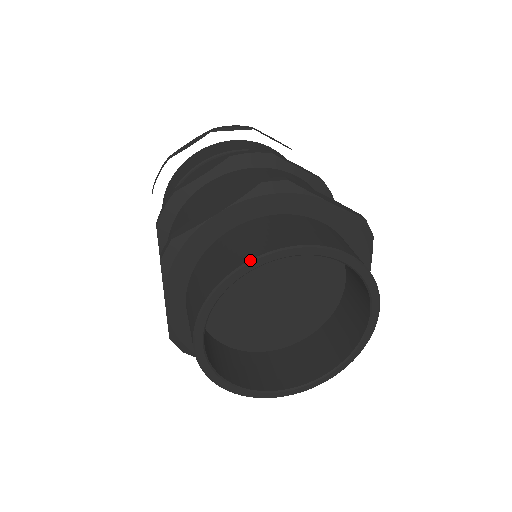
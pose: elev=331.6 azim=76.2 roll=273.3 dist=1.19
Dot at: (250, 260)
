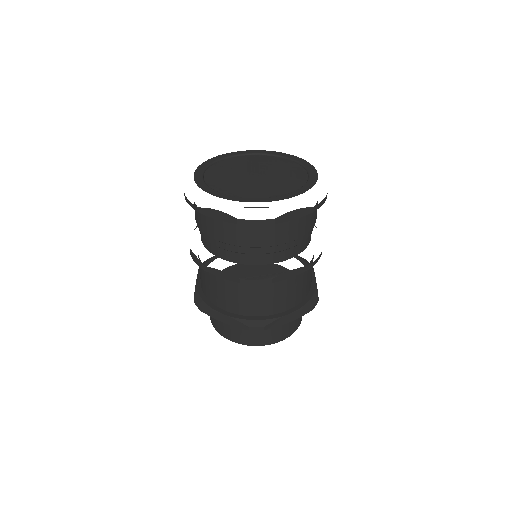
Dot at: occluded
